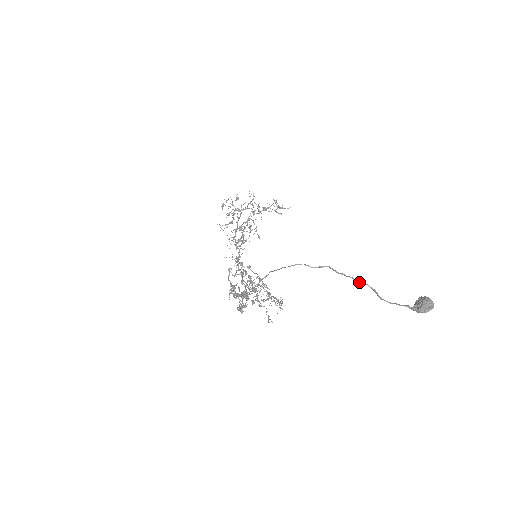
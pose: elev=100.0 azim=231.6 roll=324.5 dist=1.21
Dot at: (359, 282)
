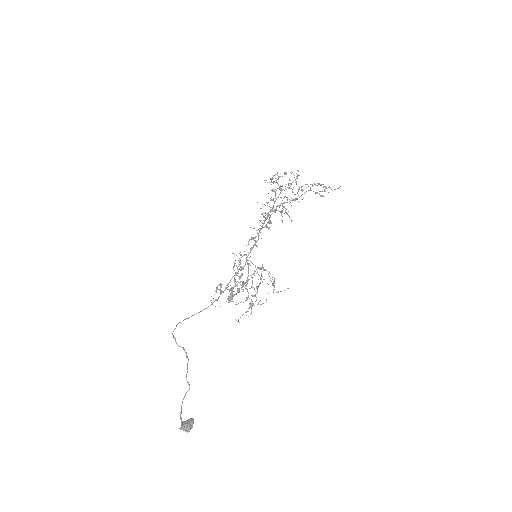
Dot at: (186, 377)
